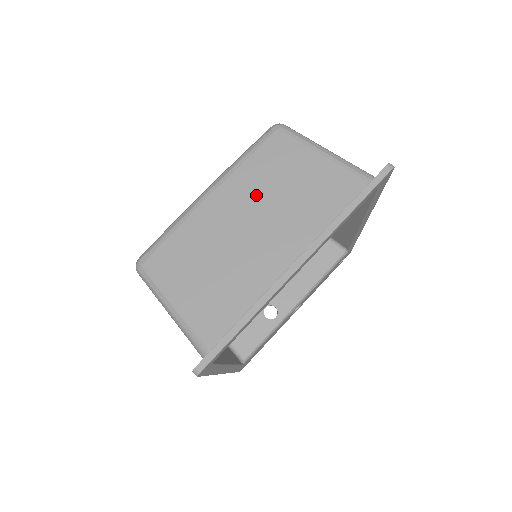
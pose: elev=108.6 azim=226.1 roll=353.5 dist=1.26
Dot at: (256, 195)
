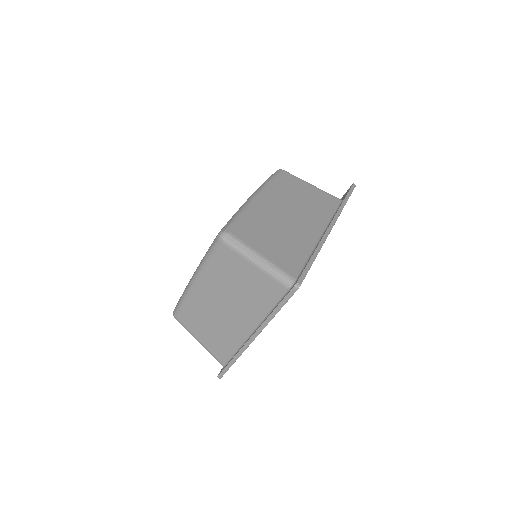
Dot at: (221, 288)
